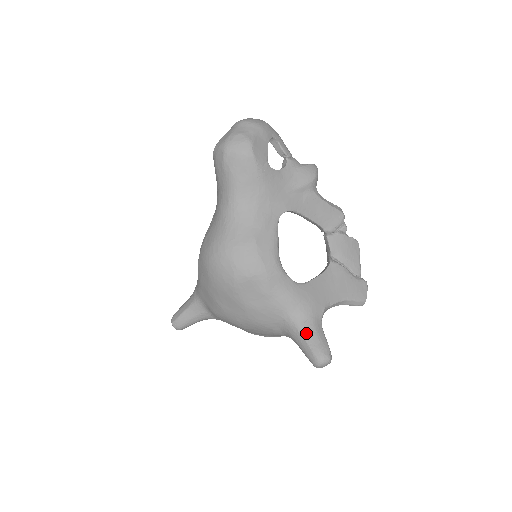
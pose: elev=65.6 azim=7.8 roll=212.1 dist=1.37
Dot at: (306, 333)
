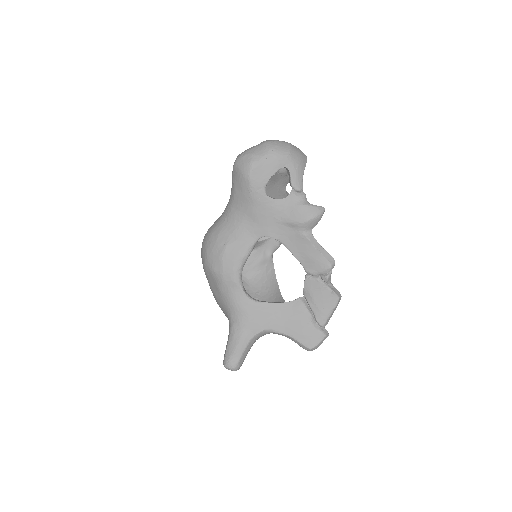
Dot at: (232, 338)
